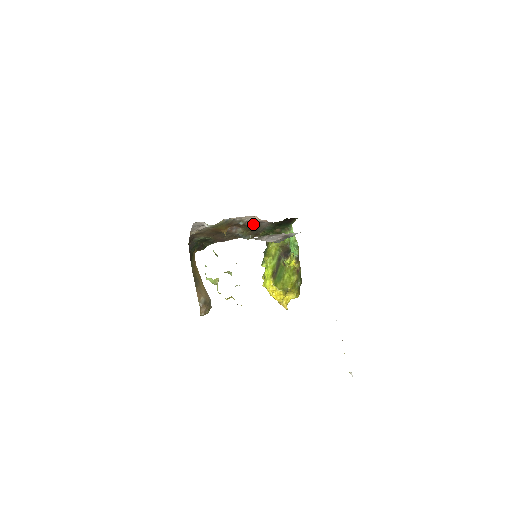
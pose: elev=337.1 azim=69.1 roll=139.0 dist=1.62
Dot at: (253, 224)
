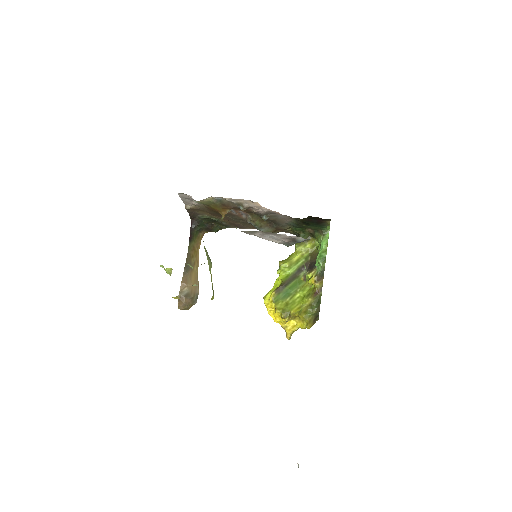
Dot at: (262, 213)
